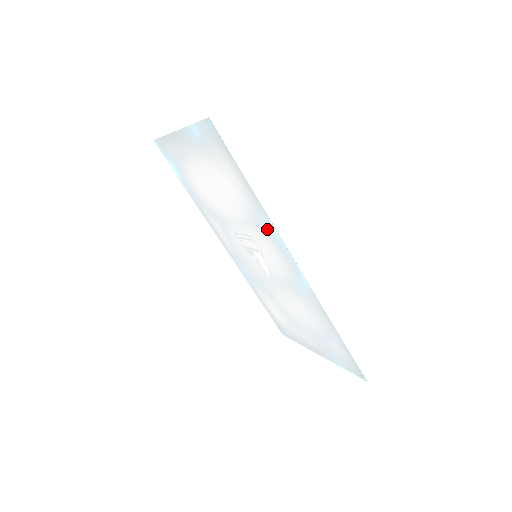
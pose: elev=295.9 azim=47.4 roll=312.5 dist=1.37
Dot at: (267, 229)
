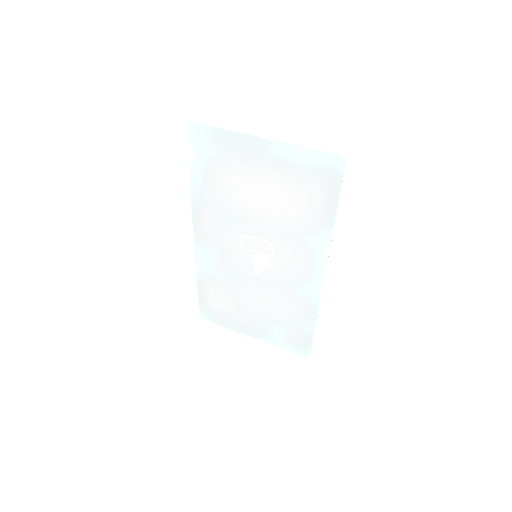
Dot at: (315, 244)
